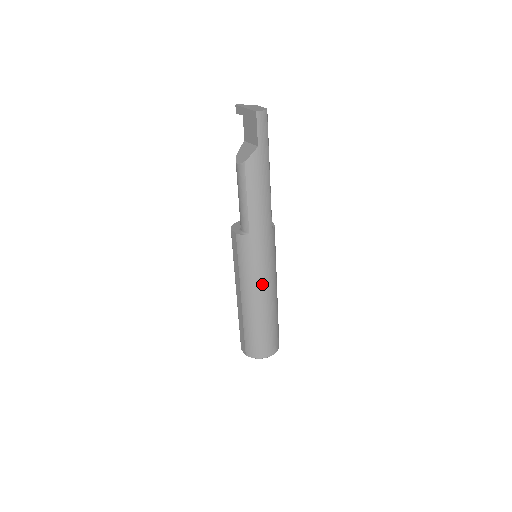
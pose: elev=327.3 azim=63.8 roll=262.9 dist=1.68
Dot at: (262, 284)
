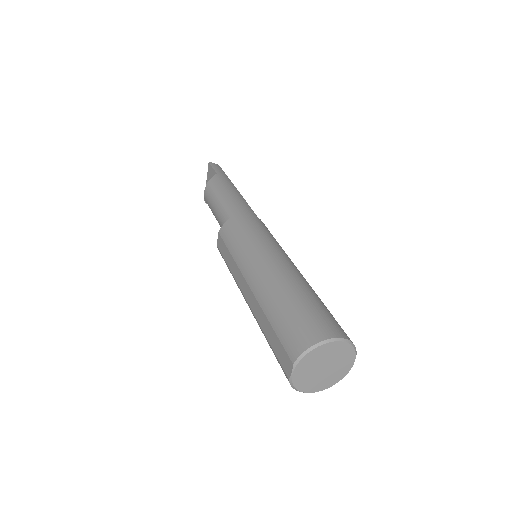
Dot at: (266, 251)
